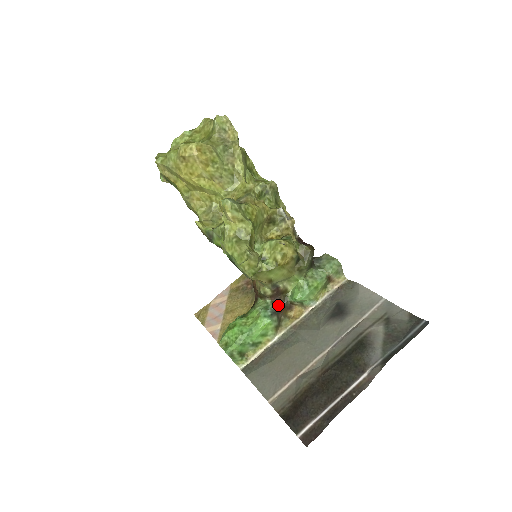
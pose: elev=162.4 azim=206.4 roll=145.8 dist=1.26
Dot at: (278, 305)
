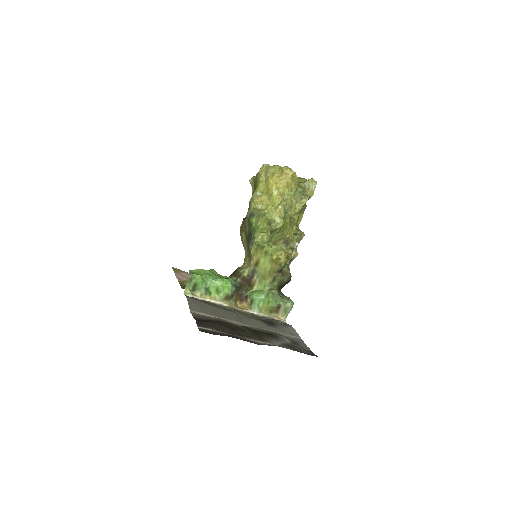
Dot at: (241, 288)
